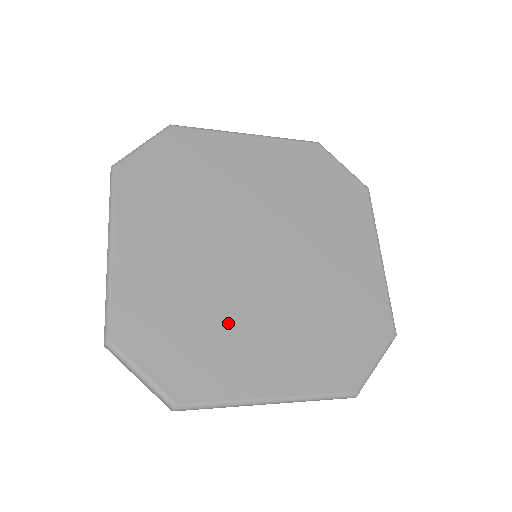
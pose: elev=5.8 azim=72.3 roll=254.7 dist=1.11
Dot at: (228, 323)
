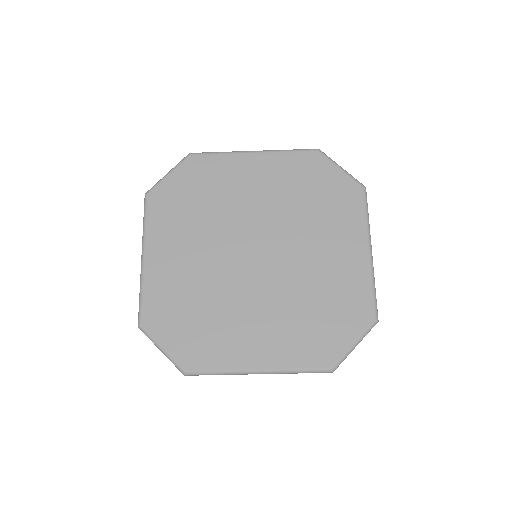
Dot at: (226, 312)
